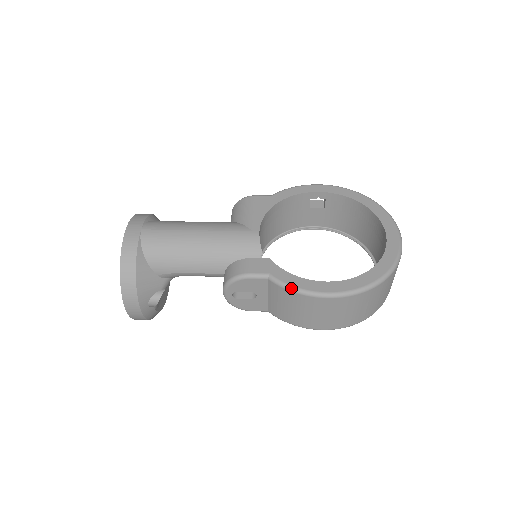
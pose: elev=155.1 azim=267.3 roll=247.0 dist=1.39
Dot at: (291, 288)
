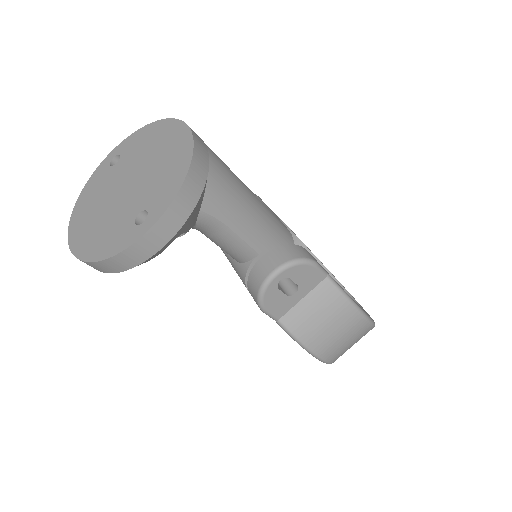
Dot at: (347, 295)
